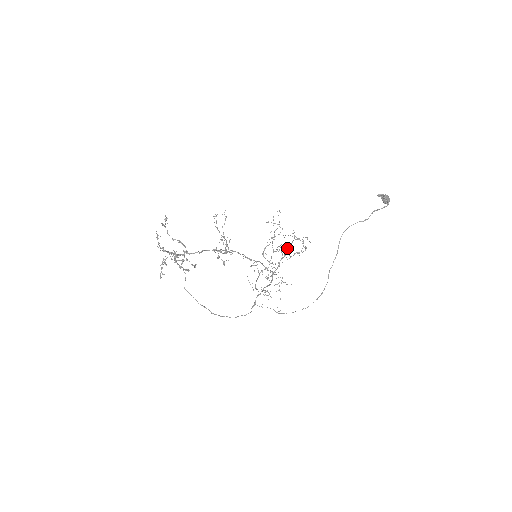
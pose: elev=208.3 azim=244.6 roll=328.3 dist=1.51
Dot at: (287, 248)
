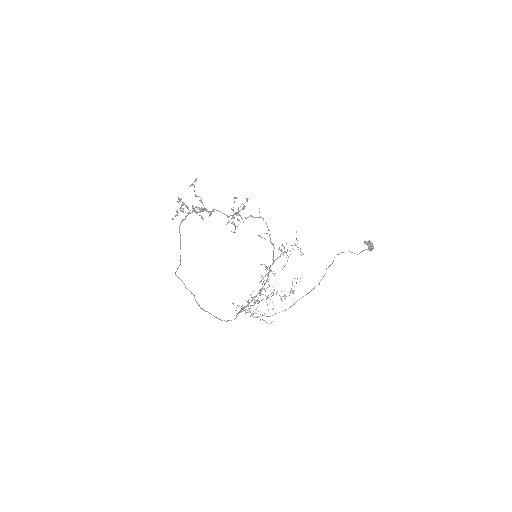
Dot at: occluded
